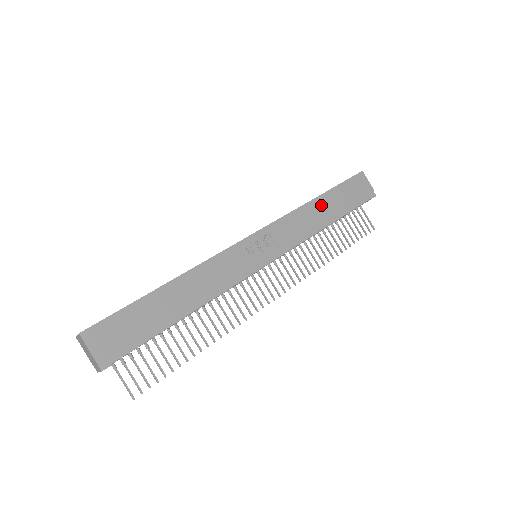
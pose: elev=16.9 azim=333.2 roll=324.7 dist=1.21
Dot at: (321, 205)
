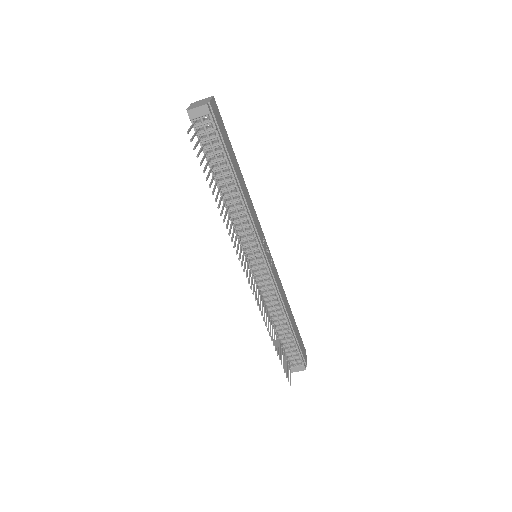
Dot at: (290, 311)
